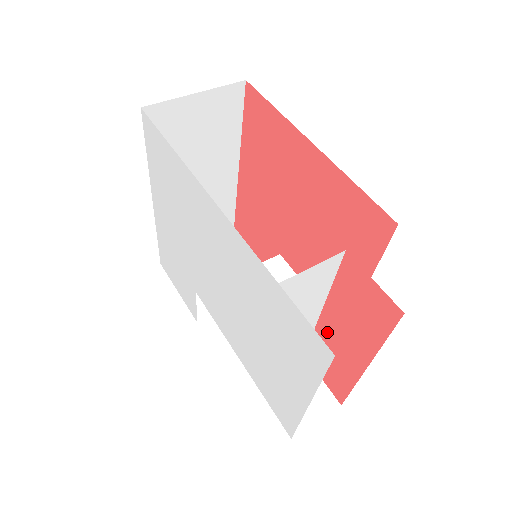
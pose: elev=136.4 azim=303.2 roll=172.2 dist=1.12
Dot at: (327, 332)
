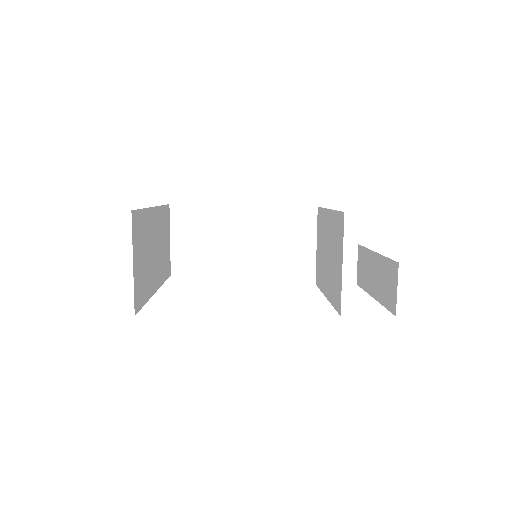
Dot at: occluded
